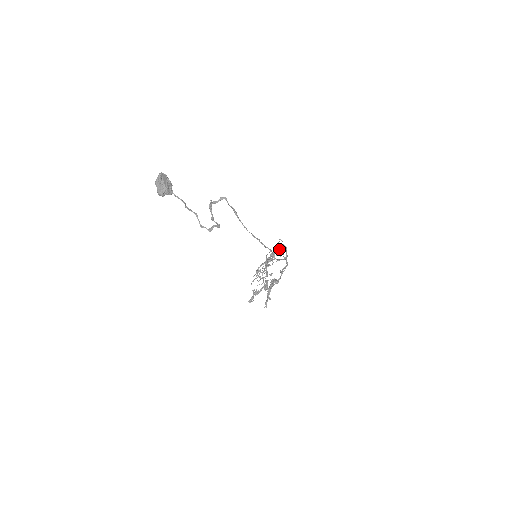
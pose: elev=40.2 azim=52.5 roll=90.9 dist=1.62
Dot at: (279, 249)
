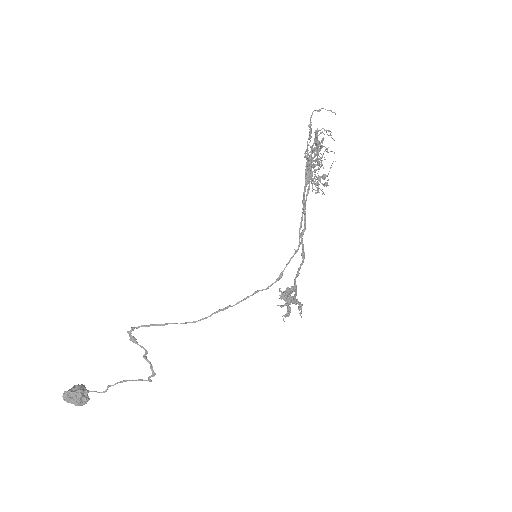
Dot at: (306, 169)
